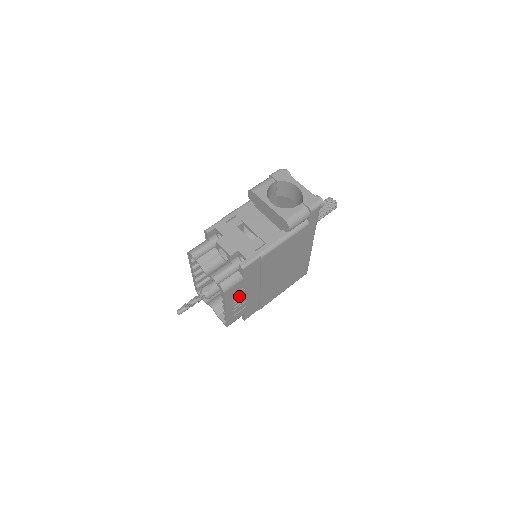
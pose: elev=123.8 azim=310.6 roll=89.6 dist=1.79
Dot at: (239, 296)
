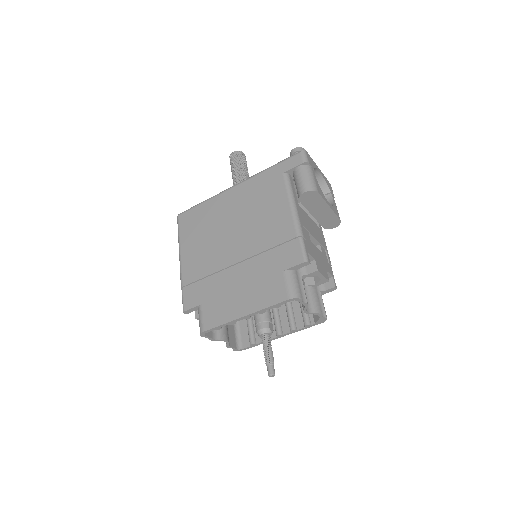
Dot at: (285, 314)
